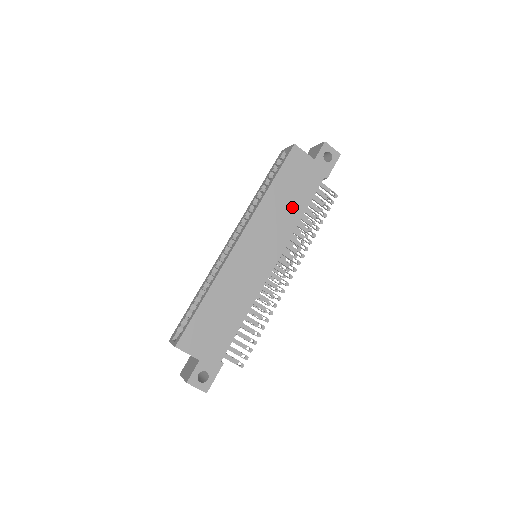
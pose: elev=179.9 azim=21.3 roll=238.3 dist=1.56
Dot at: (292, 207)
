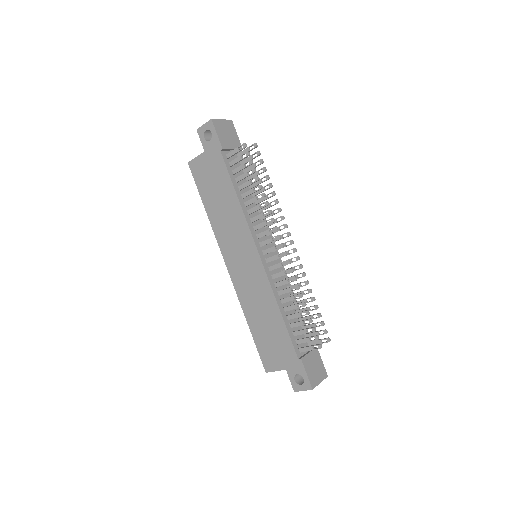
Dot at: (227, 202)
